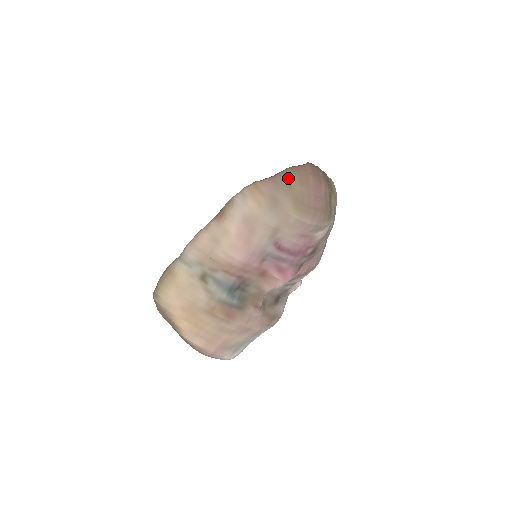
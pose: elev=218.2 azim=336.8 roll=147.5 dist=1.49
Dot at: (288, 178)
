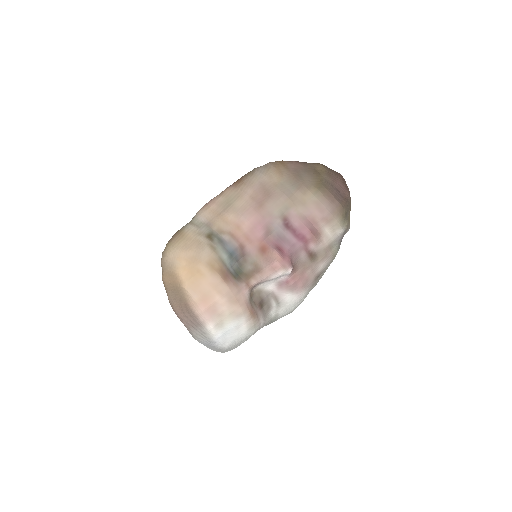
Dot at: (317, 167)
